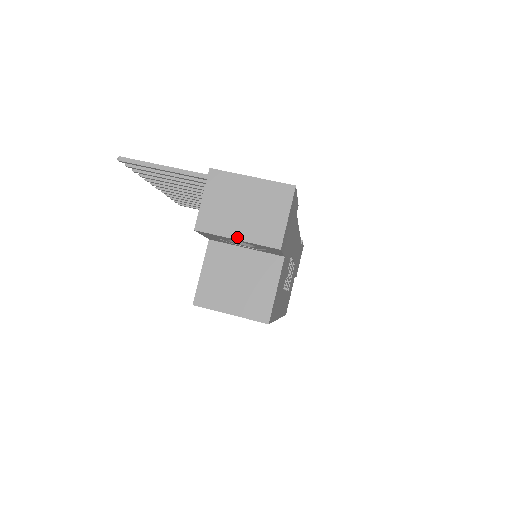
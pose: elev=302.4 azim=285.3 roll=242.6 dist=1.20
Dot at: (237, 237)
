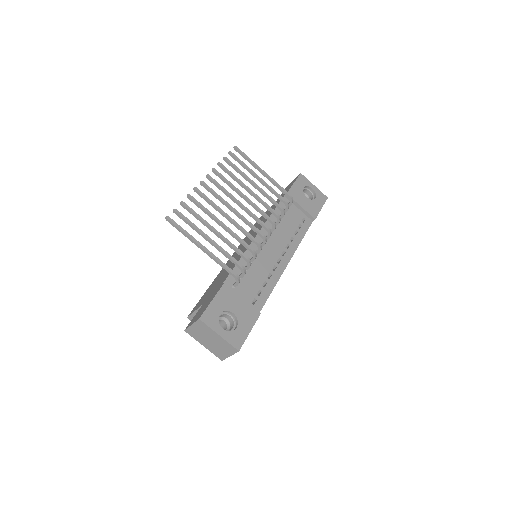
Dot at: (204, 345)
